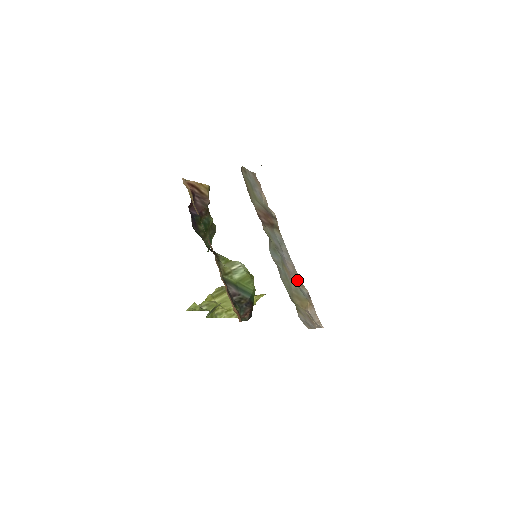
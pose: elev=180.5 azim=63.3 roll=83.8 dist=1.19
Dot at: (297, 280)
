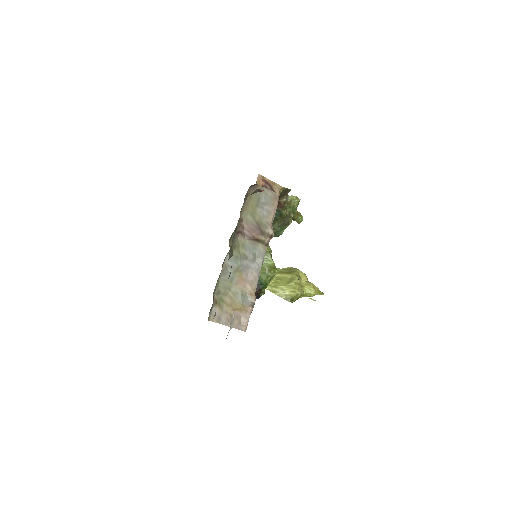
Dot at: (250, 288)
